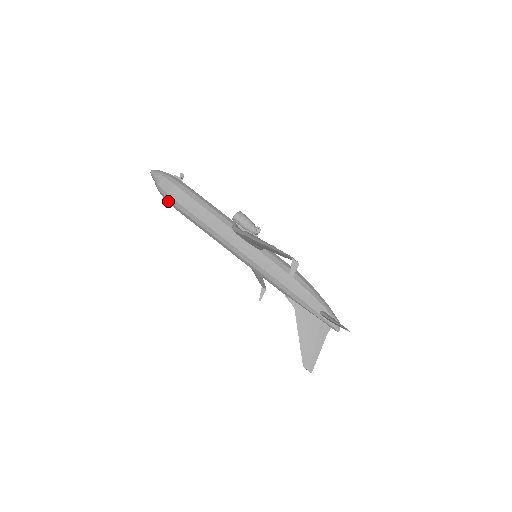
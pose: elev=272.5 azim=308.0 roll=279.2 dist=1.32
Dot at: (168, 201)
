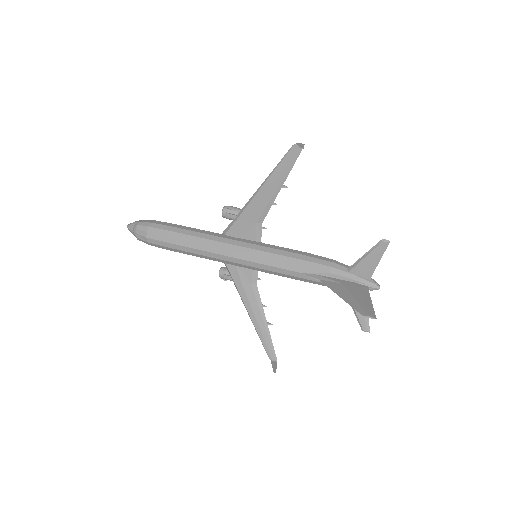
Dot at: (149, 235)
